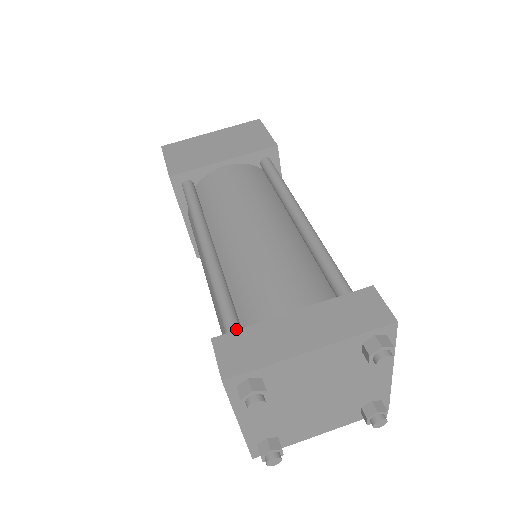
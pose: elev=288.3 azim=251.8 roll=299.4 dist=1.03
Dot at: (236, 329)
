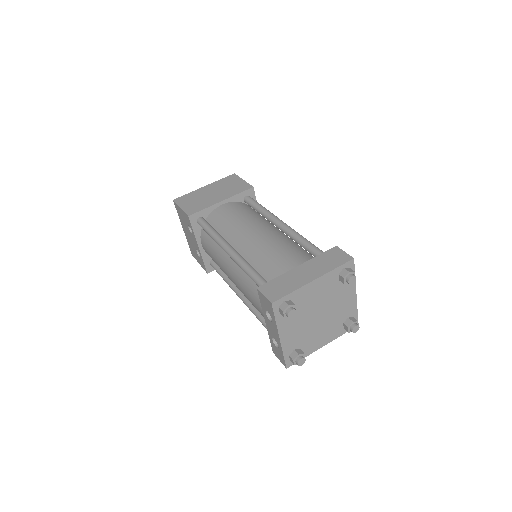
Dot at: occluded
